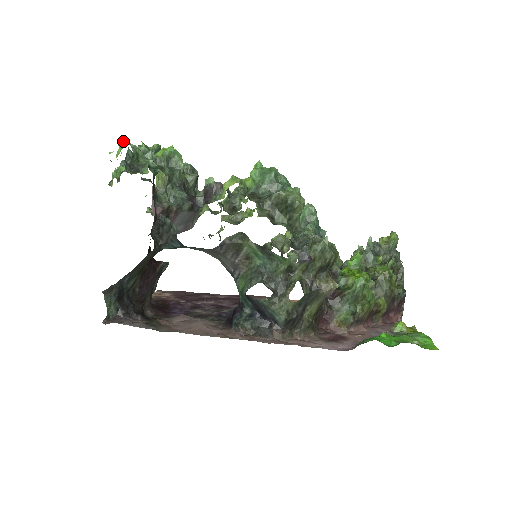
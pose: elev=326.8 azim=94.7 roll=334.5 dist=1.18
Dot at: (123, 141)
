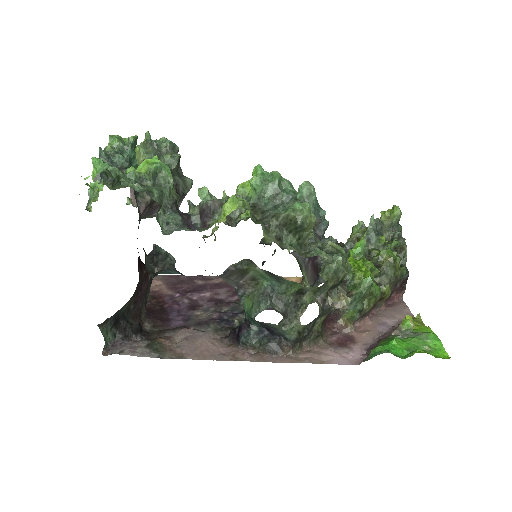
Dot at: (98, 161)
